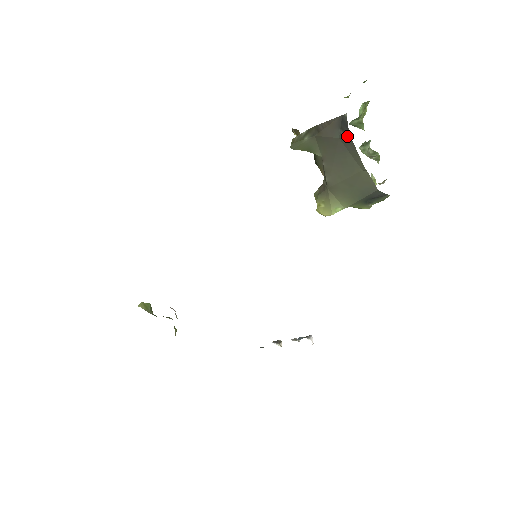
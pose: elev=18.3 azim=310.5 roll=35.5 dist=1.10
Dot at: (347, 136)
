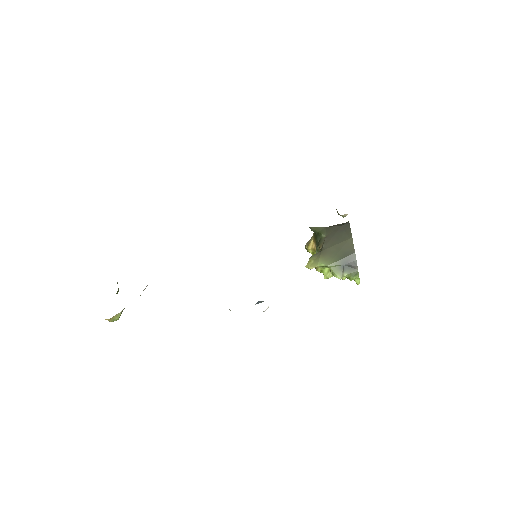
Dot at: (347, 223)
